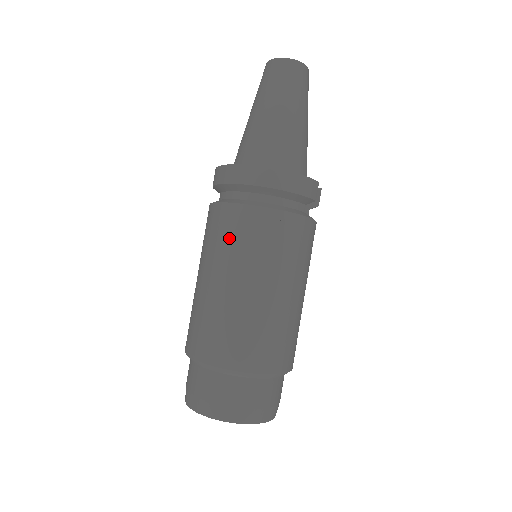
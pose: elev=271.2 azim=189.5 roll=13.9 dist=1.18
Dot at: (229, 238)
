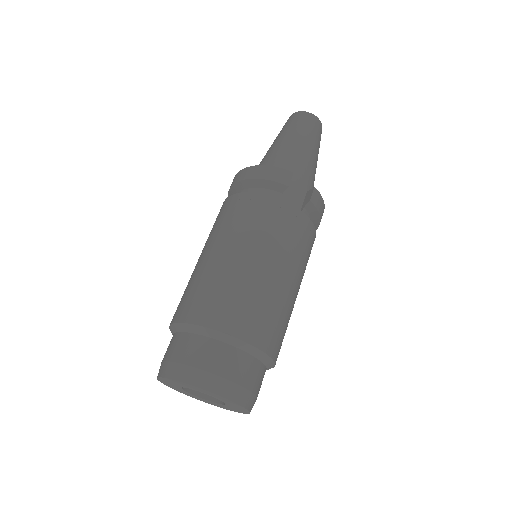
Dot at: occluded
